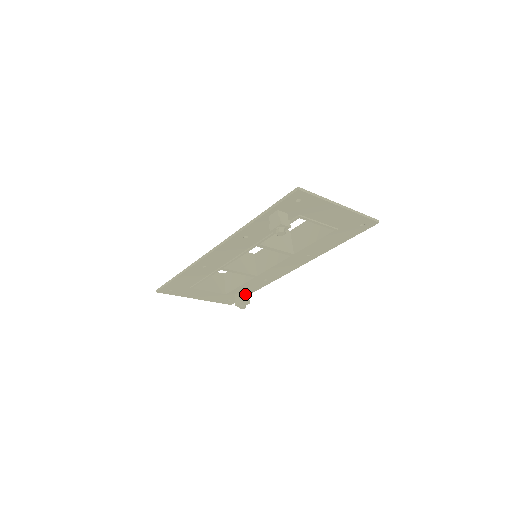
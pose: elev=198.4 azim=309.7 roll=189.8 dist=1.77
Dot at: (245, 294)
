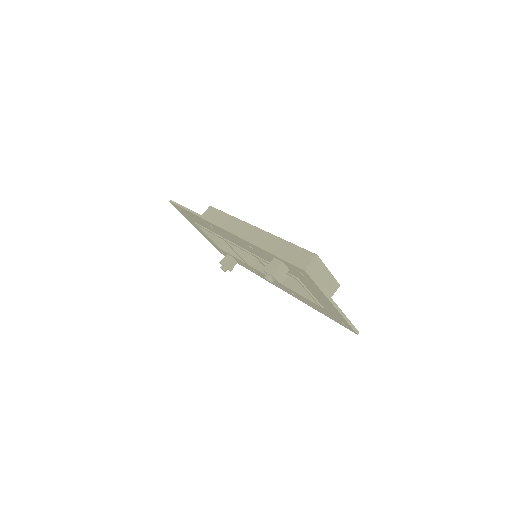
Dot at: (234, 262)
